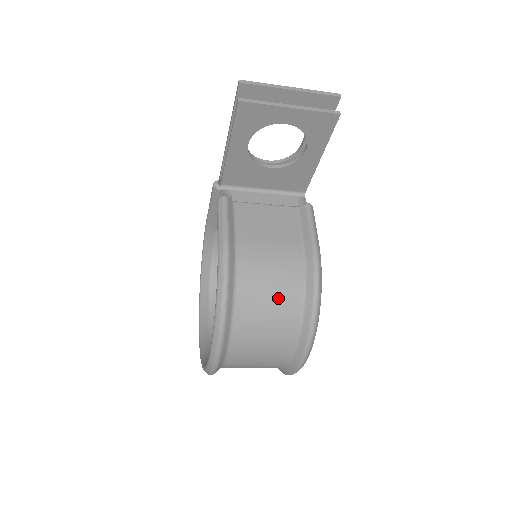
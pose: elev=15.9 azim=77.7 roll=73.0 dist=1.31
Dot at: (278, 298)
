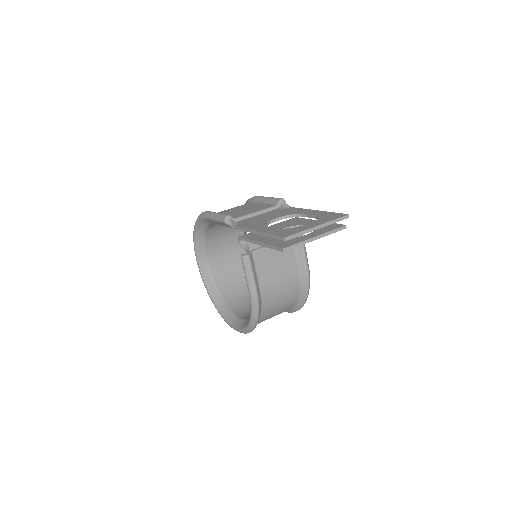
Dot at: (284, 305)
